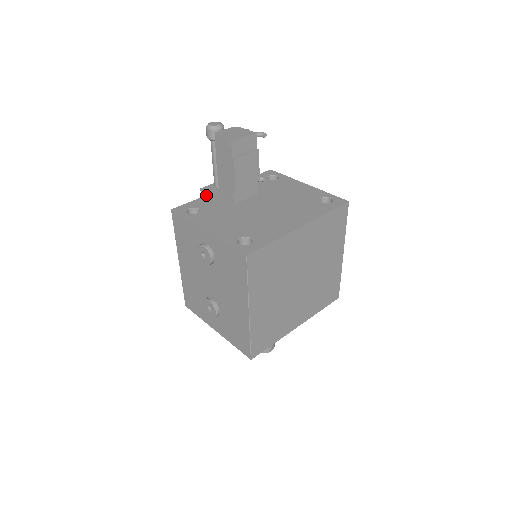
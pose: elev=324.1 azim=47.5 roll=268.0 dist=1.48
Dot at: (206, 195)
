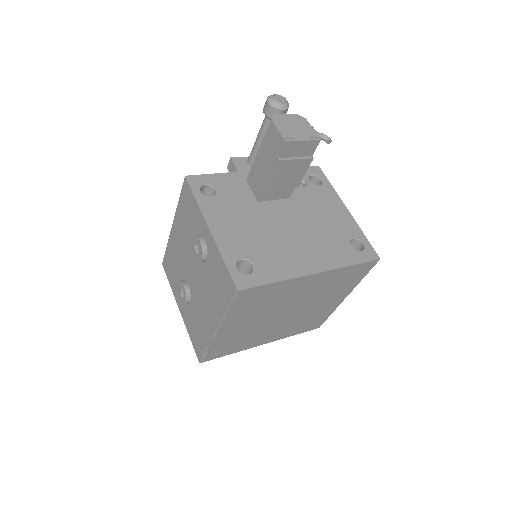
Dot at: (232, 172)
